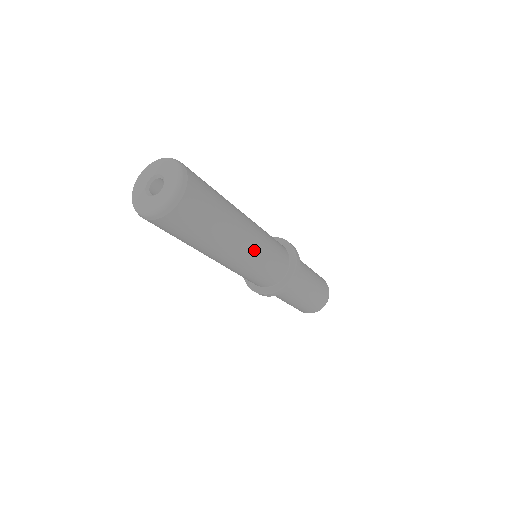
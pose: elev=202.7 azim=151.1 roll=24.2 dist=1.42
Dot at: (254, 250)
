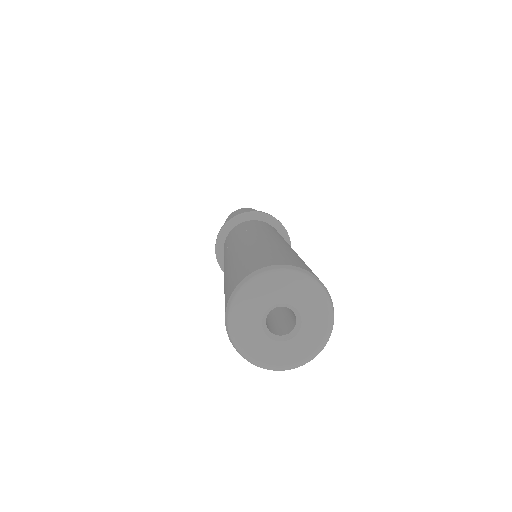
Dot at: occluded
